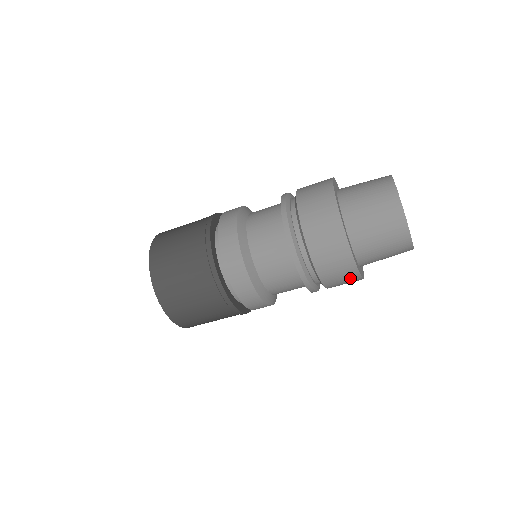
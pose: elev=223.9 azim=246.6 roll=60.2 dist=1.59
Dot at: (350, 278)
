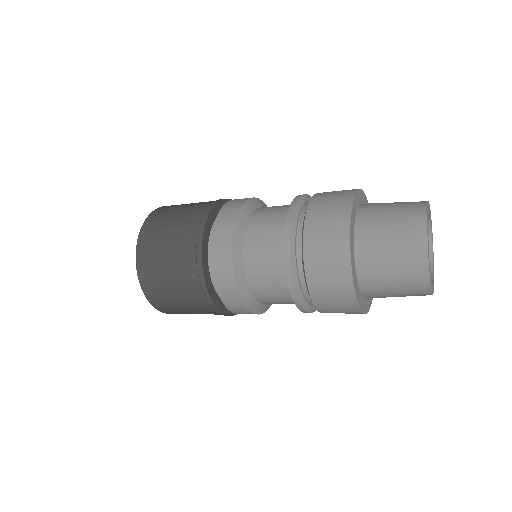
Dot at: occluded
